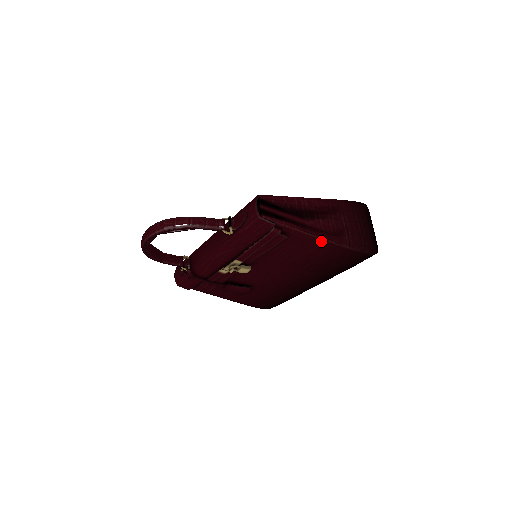
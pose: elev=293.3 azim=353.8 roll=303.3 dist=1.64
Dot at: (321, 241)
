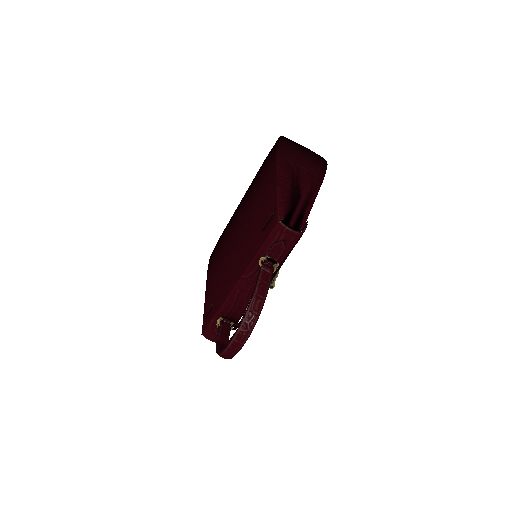
Dot at: occluded
